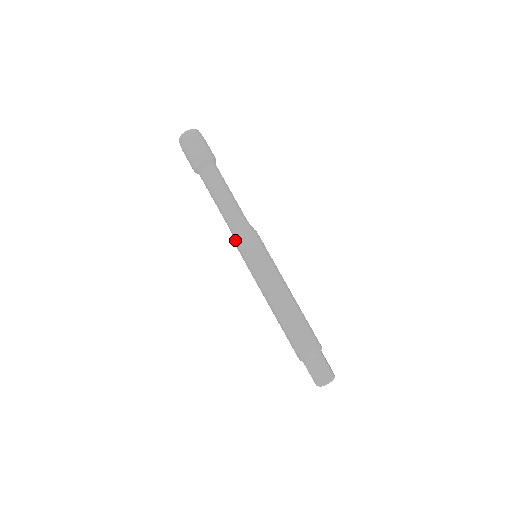
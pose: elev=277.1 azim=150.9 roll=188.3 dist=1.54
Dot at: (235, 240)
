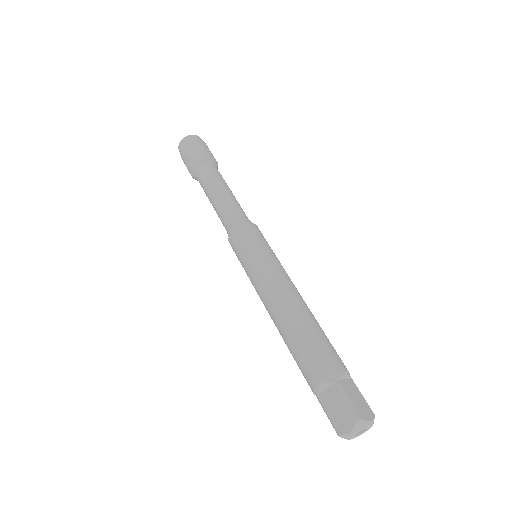
Dot at: occluded
